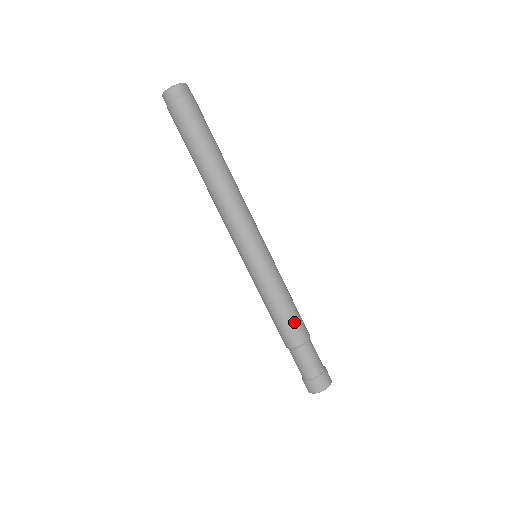
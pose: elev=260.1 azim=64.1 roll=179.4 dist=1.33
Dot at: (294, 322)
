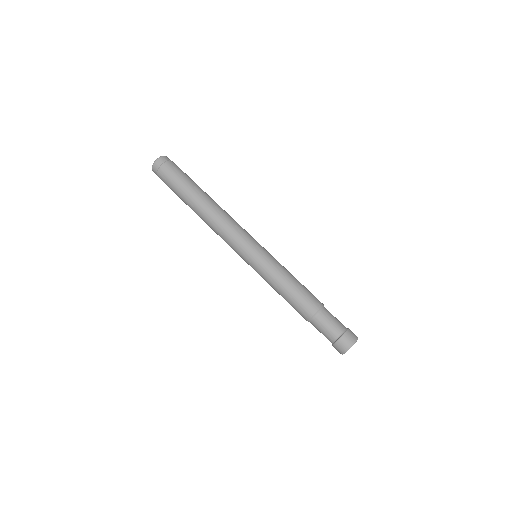
Dot at: (298, 300)
